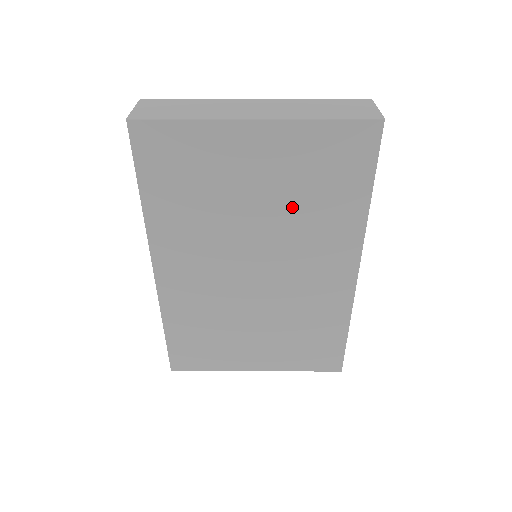
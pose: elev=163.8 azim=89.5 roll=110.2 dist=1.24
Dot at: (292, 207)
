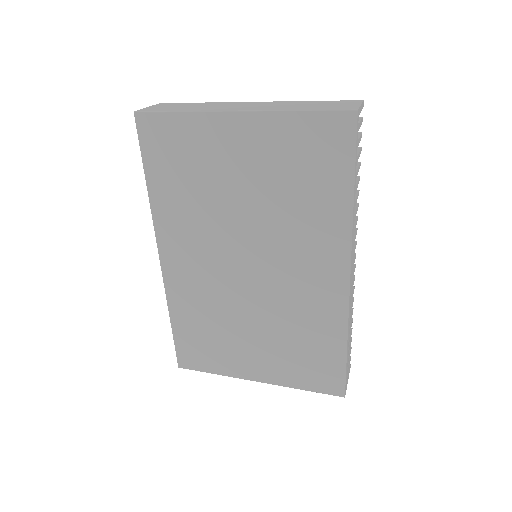
Dot at: (277, 201)
